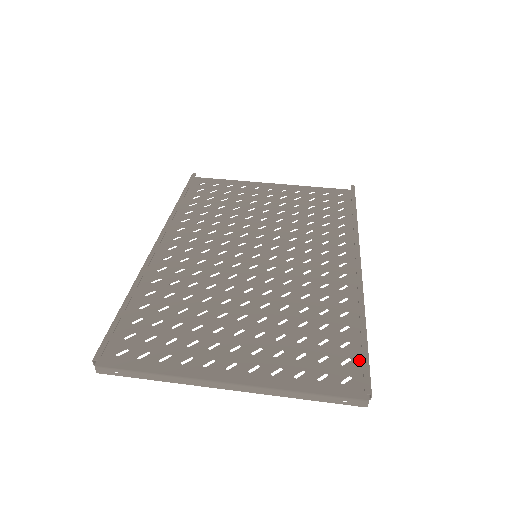
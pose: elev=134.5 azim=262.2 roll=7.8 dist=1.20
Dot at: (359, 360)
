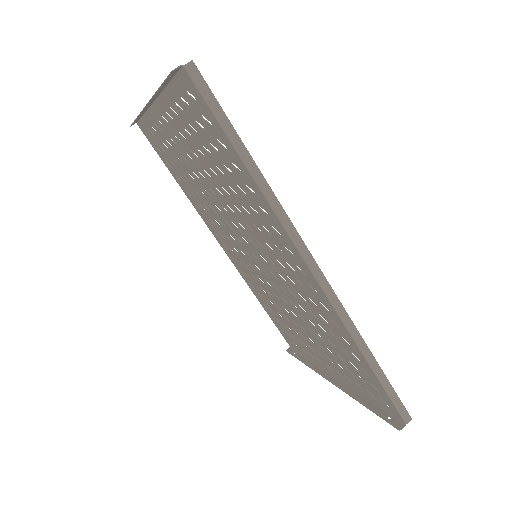
Dot at: (215, 121)
